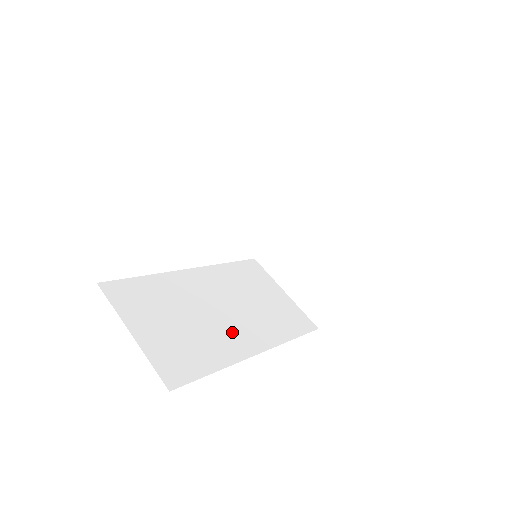
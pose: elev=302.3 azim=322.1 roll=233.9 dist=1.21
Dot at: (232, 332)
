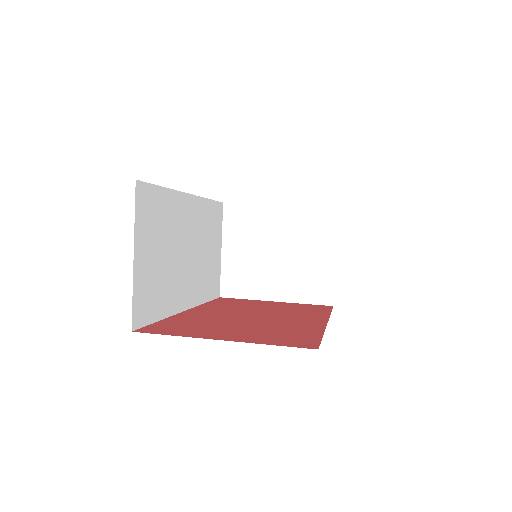
Dot at: (183, 281)
